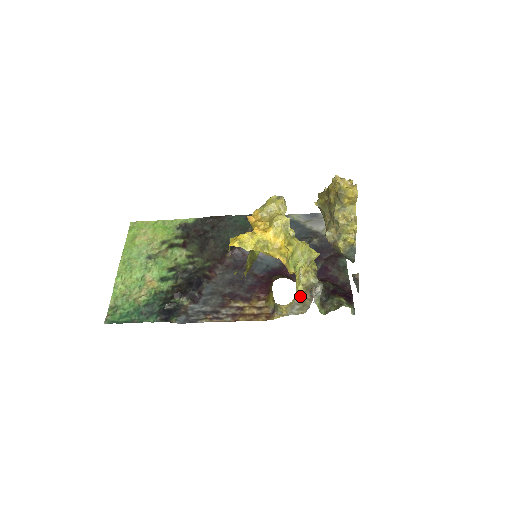
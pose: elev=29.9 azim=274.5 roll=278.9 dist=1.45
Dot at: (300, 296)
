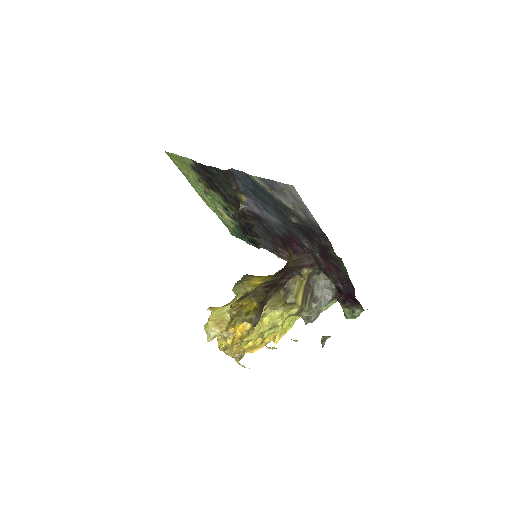
Dot at: occluded
